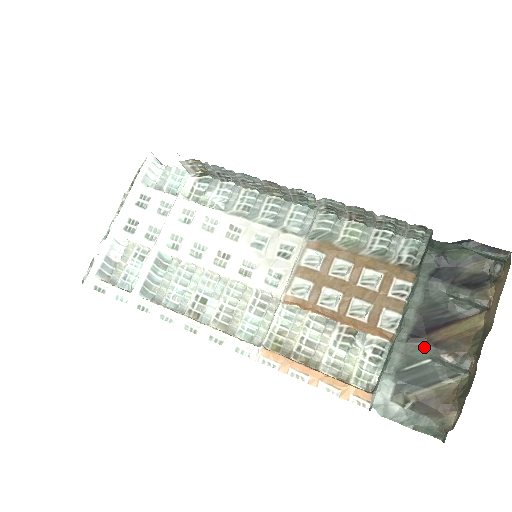
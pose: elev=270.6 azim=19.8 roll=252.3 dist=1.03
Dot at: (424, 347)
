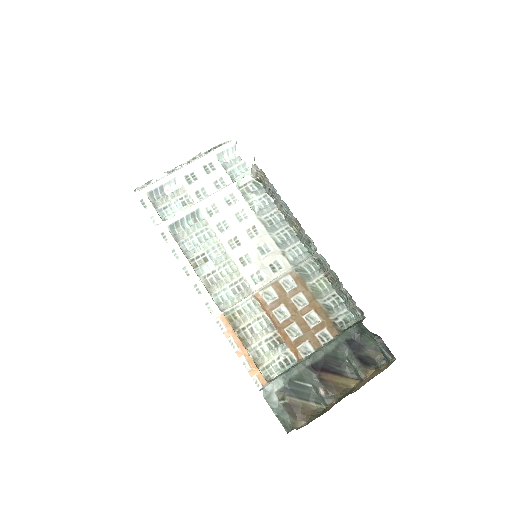
Dot at: (314, 377)
